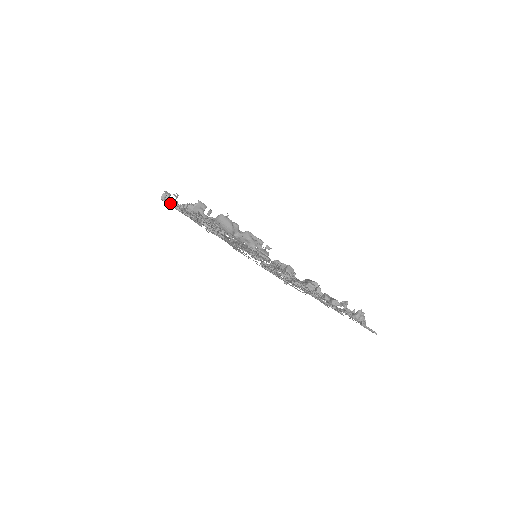
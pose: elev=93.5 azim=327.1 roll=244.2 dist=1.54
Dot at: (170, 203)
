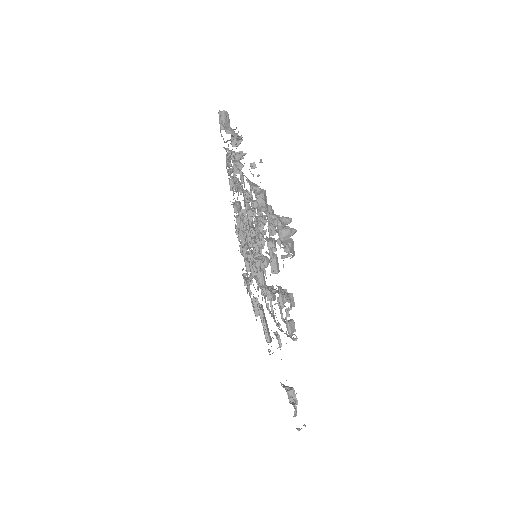
Dot at: occluded
